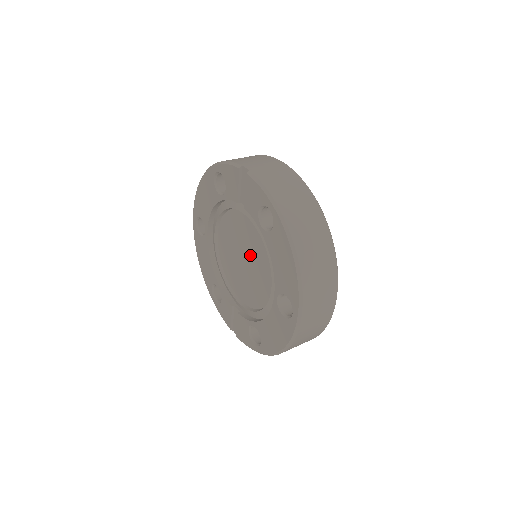
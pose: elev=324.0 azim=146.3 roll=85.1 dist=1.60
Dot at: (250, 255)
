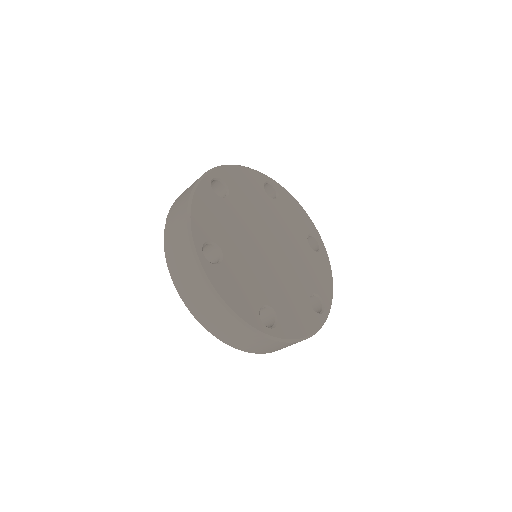
Dot at: occluded
